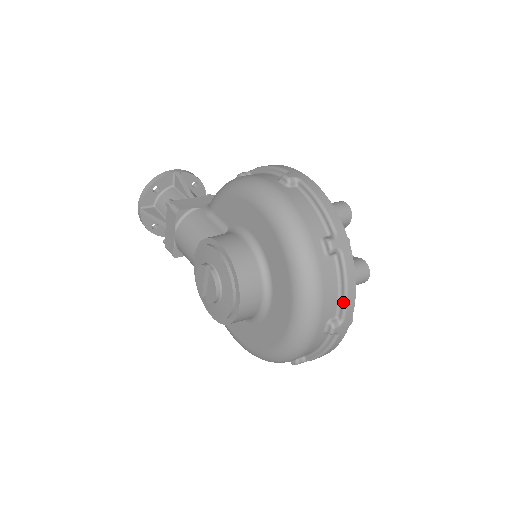
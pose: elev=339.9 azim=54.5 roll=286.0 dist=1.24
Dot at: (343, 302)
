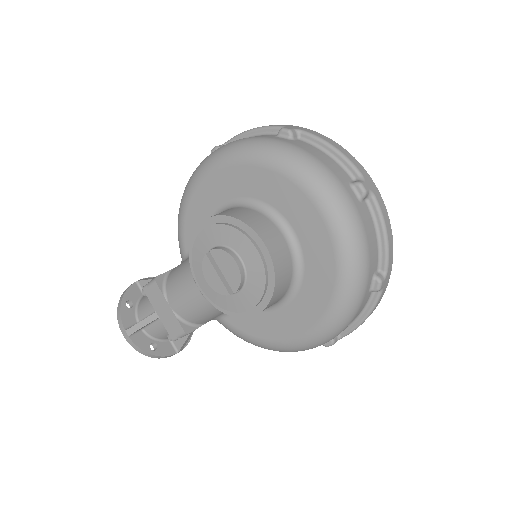
Dot at: (344, 160)
